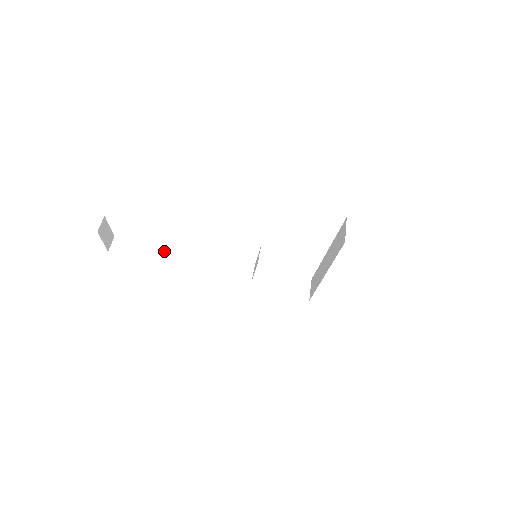
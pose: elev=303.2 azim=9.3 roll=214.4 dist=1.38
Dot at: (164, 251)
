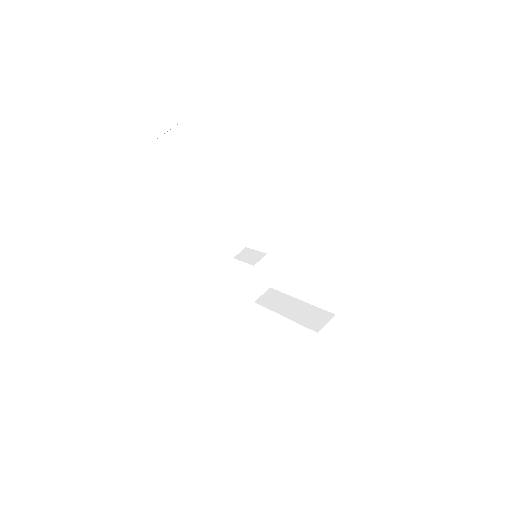
Dot at: (198, 178)
